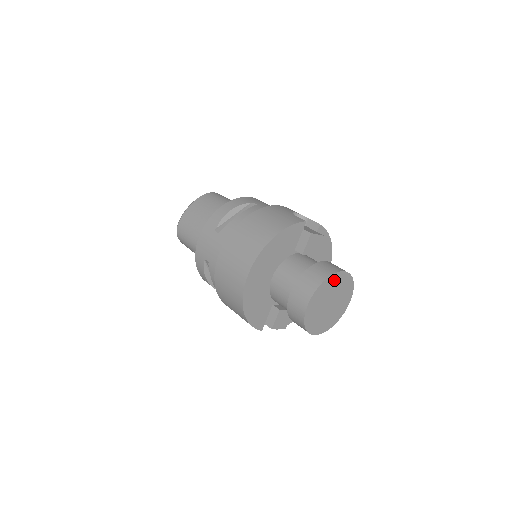
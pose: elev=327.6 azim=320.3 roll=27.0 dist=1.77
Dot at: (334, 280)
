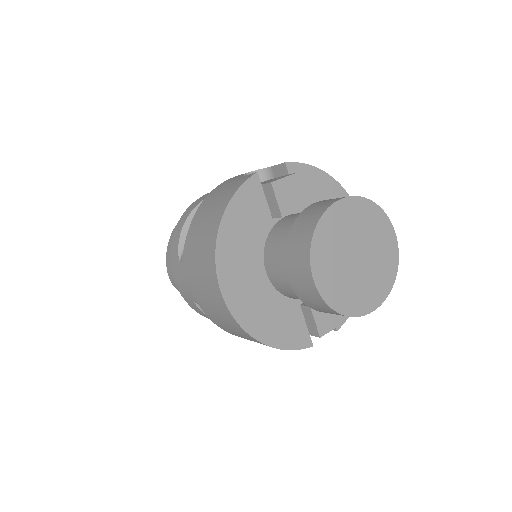
Dot at: (333, 221)
